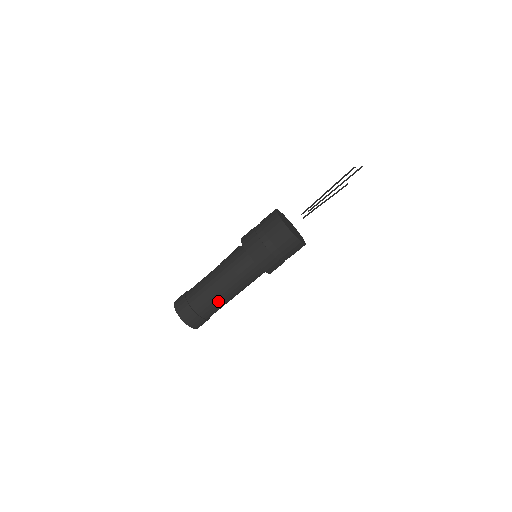
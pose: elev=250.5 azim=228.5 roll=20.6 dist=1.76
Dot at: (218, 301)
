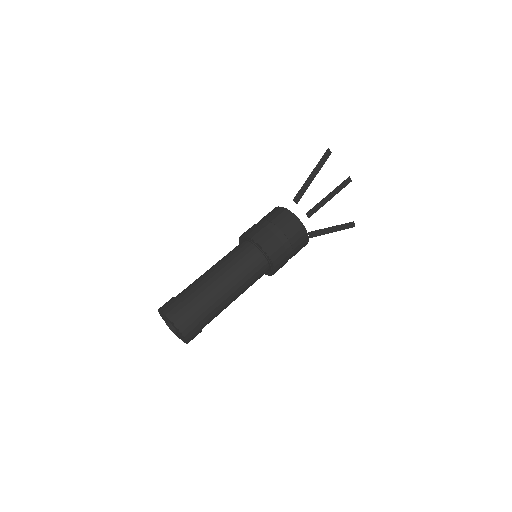
Dot at: (207, 286)
